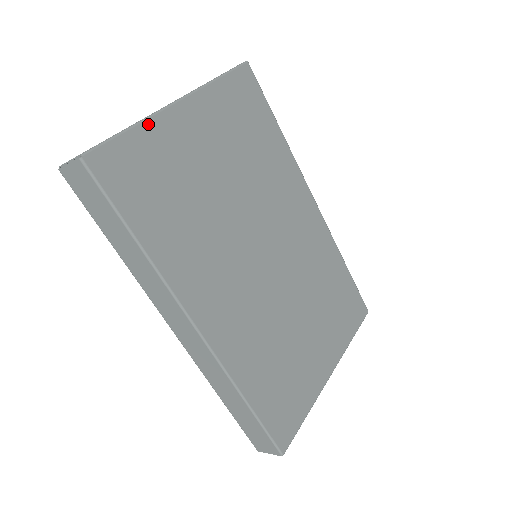
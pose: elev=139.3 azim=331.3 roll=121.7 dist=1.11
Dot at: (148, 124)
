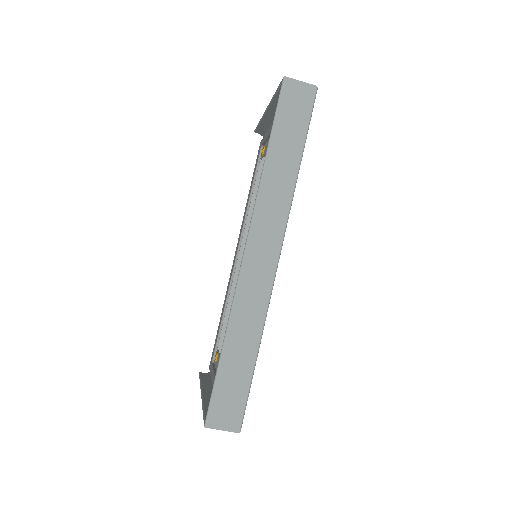
Dot at: occluded
